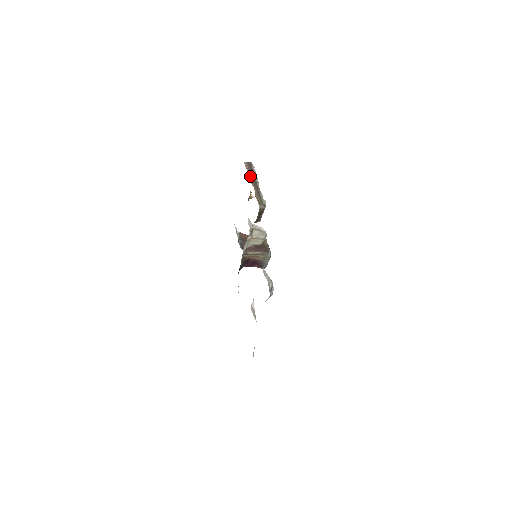
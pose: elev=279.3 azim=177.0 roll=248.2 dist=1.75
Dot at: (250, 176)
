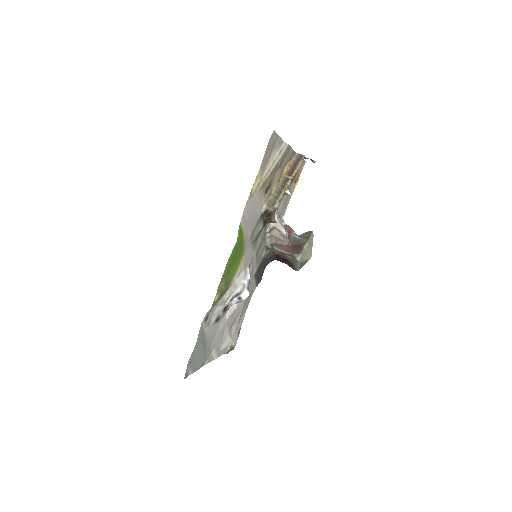
Dot at: (287, 171)
